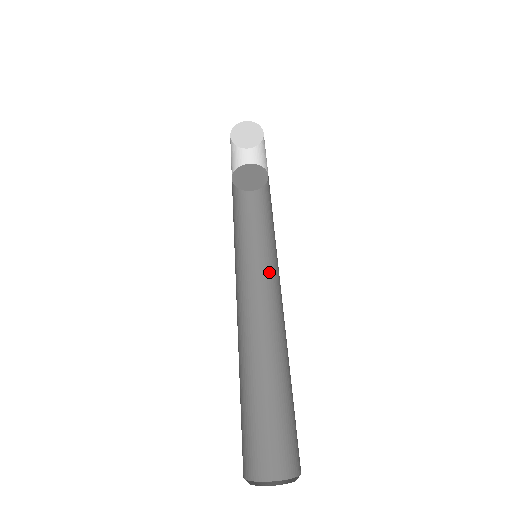
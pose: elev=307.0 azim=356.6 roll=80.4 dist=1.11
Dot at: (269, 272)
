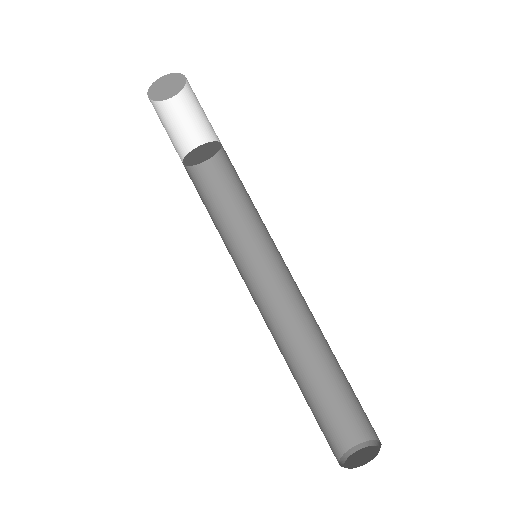
Dot at: (269, 262)
